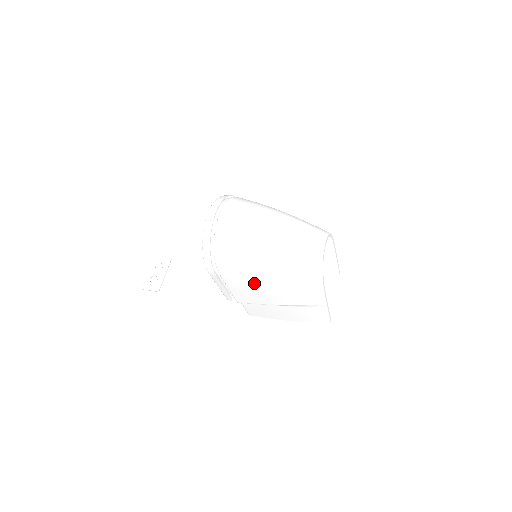
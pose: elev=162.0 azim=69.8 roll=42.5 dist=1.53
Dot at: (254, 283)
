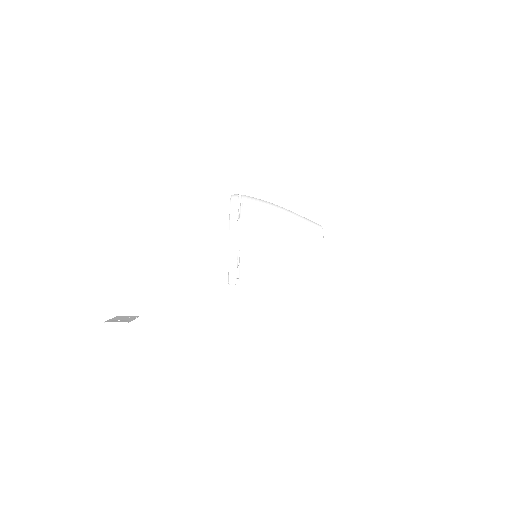
Dot at: (269, 240)
